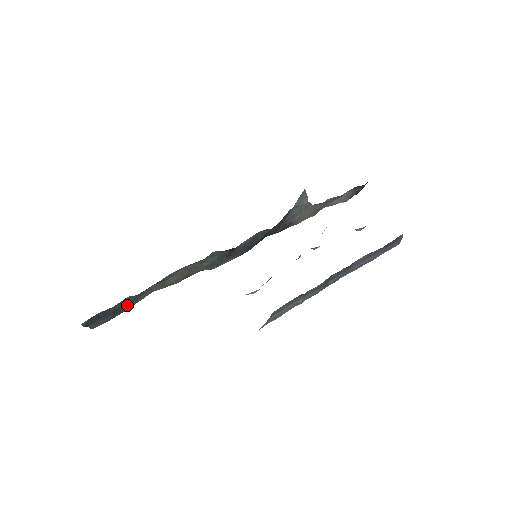
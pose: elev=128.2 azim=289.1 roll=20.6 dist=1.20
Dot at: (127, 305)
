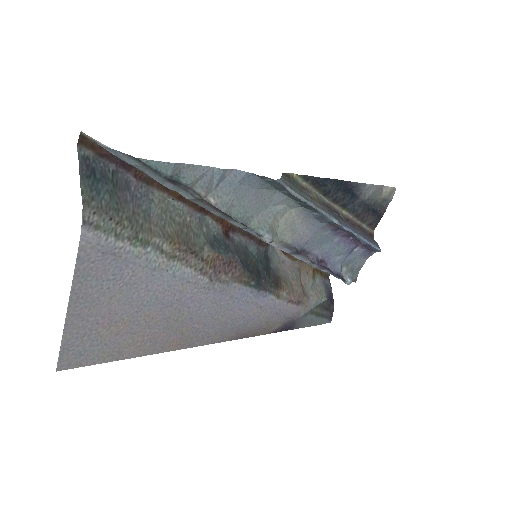
Dot at: (125, 201)
